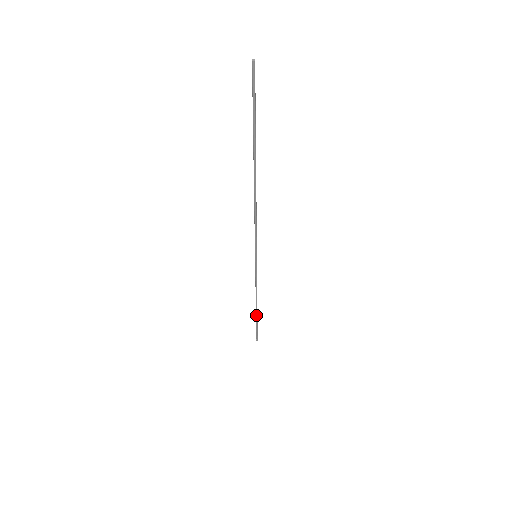
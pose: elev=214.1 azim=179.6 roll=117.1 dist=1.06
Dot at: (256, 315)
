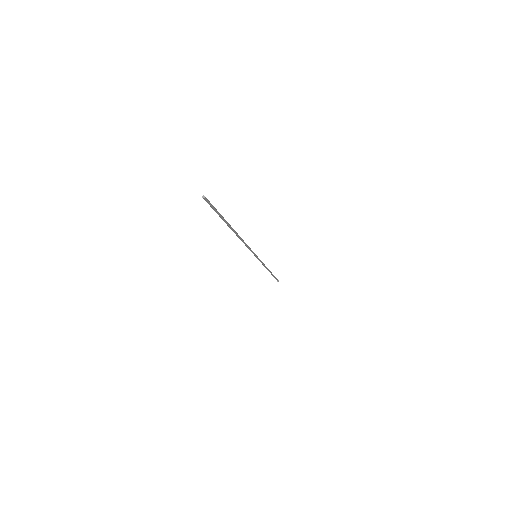
Dot at: (271, 274)
